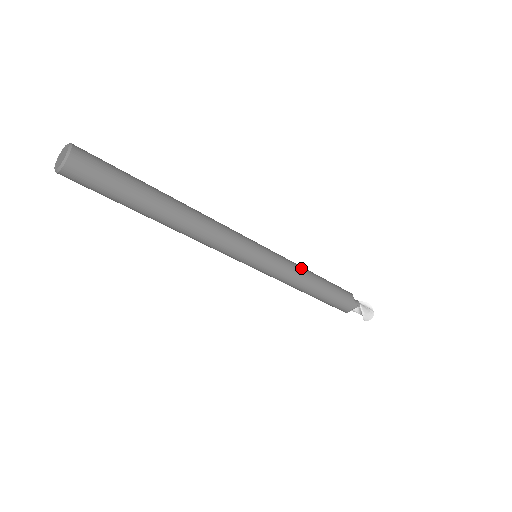
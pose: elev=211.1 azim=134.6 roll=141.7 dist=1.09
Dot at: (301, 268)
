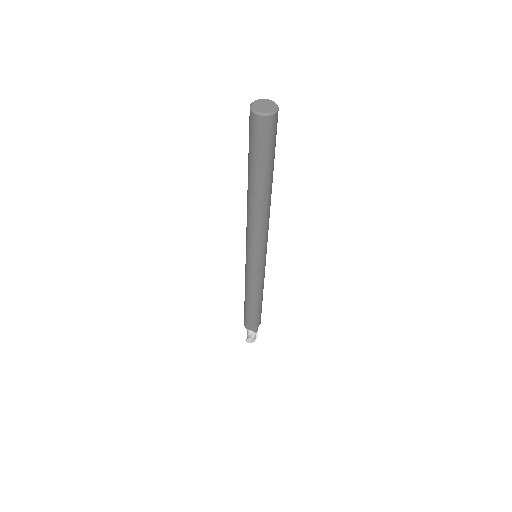
Dot at: occluded
